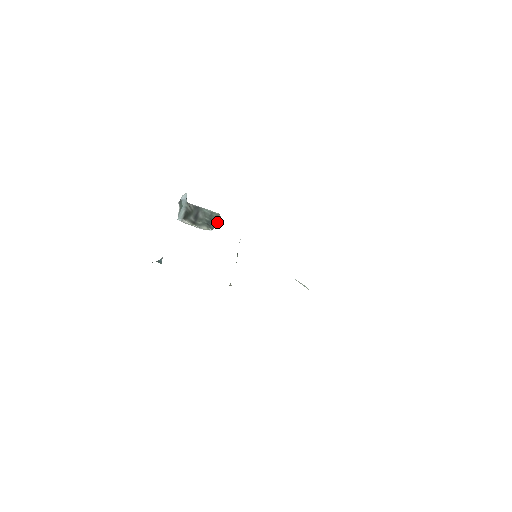
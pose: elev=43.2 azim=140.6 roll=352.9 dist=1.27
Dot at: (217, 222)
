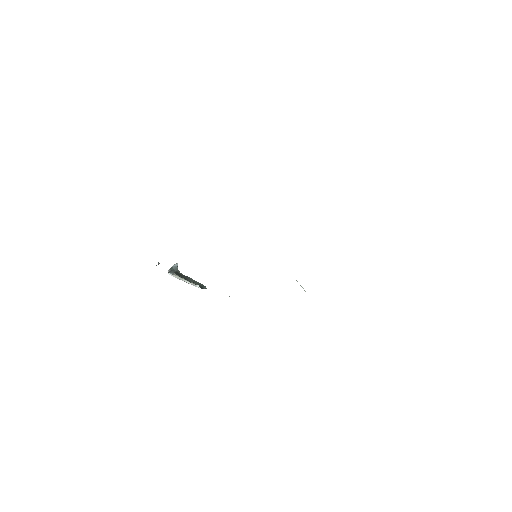
Dot at: (204, 288)
